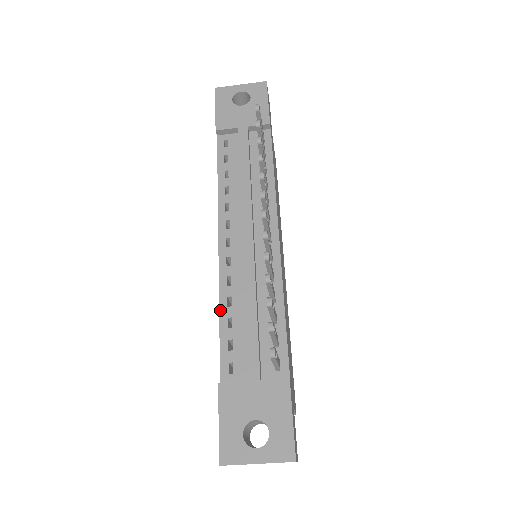
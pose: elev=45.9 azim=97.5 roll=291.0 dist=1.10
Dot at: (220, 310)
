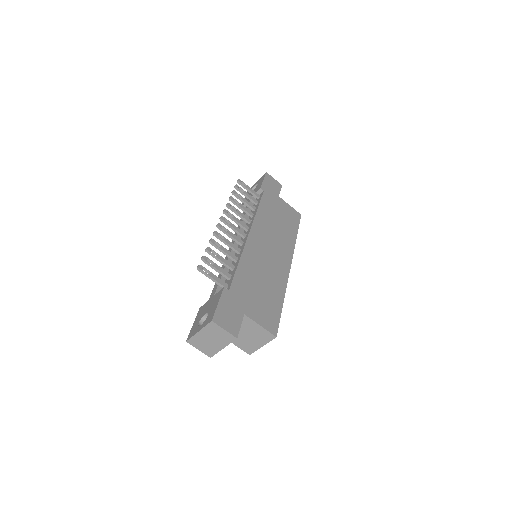
Dot at: occluded
